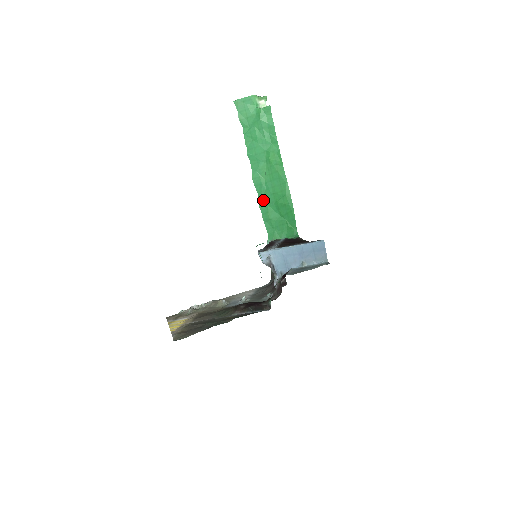
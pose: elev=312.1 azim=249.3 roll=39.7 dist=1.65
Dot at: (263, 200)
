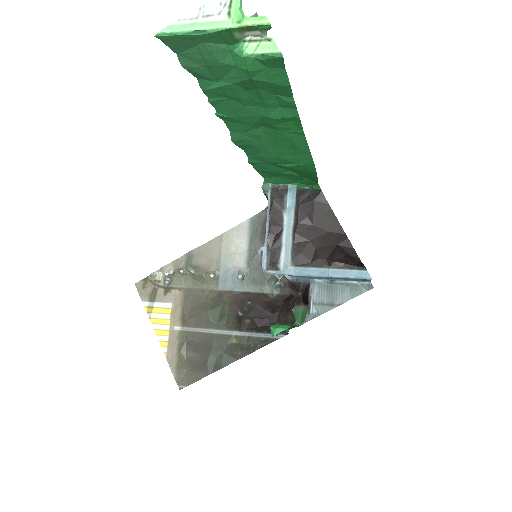
Dot at: (256, 158)
